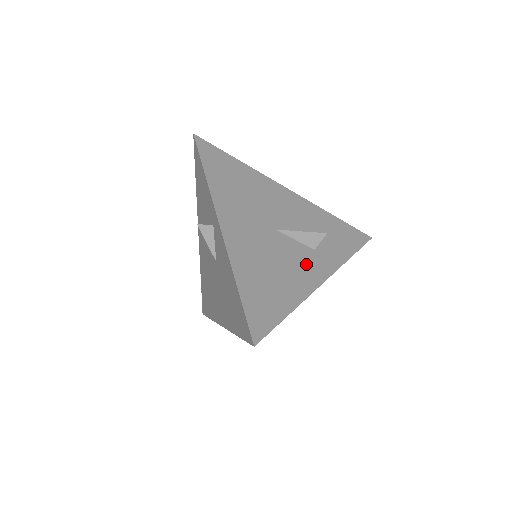
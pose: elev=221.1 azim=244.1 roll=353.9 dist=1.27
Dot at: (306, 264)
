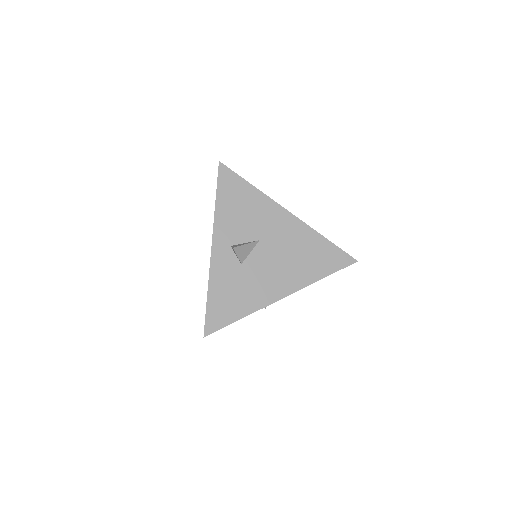
Dot at: occluded
